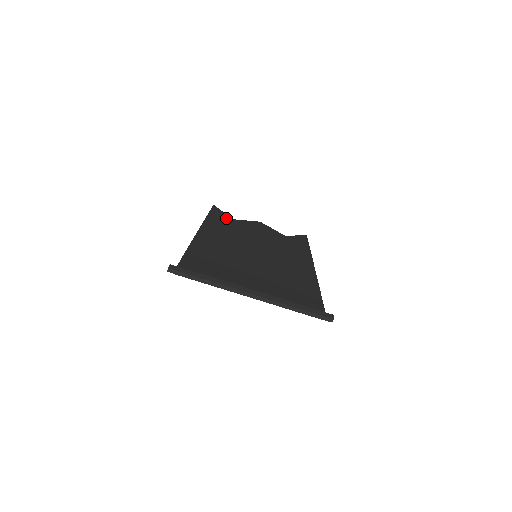
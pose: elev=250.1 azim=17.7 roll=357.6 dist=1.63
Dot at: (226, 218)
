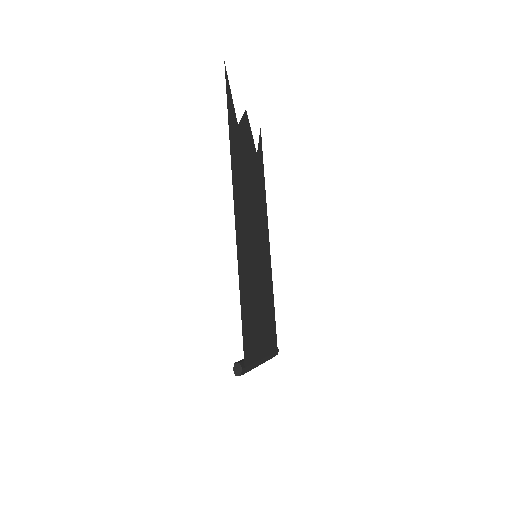
Dot at: (236, 127)
